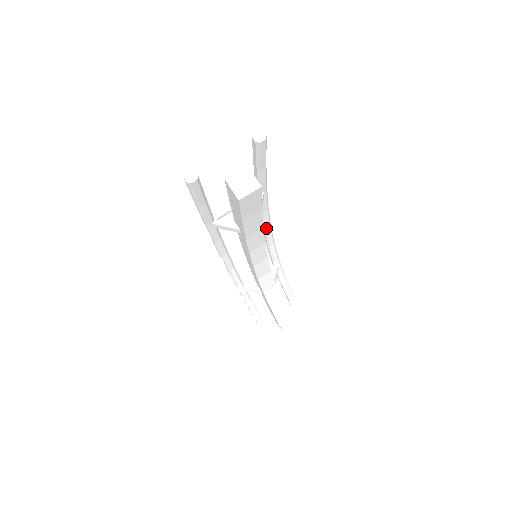
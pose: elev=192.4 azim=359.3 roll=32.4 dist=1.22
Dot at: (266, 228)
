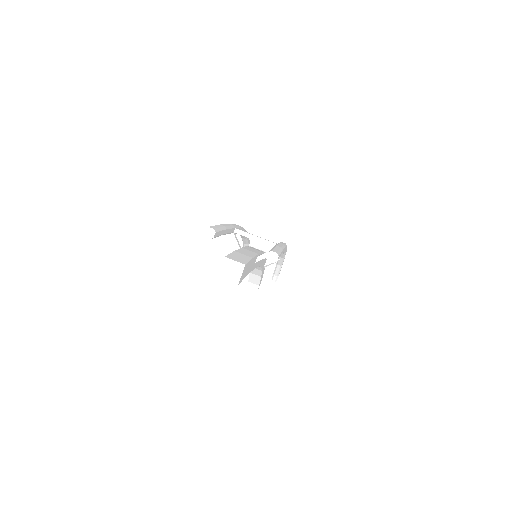
Dot at: occluded
